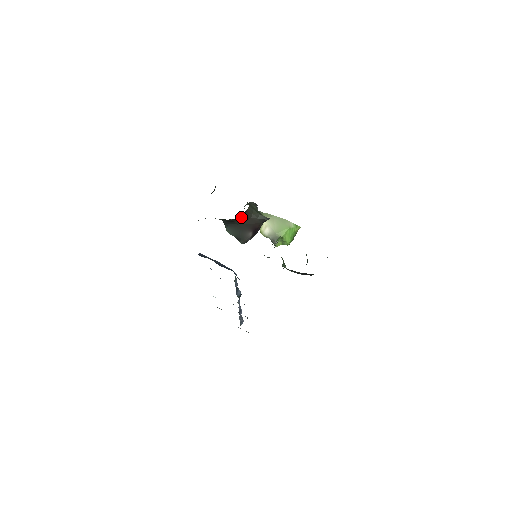
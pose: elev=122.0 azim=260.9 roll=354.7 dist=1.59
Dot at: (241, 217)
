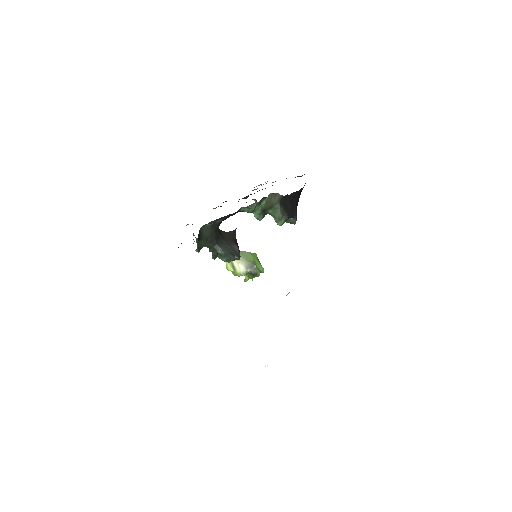
Dot at: (220, 232)
